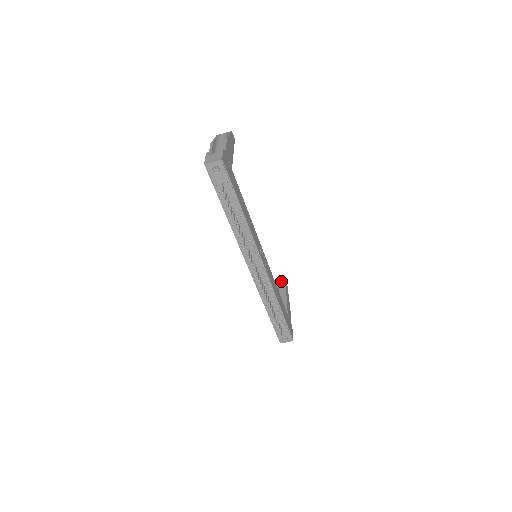
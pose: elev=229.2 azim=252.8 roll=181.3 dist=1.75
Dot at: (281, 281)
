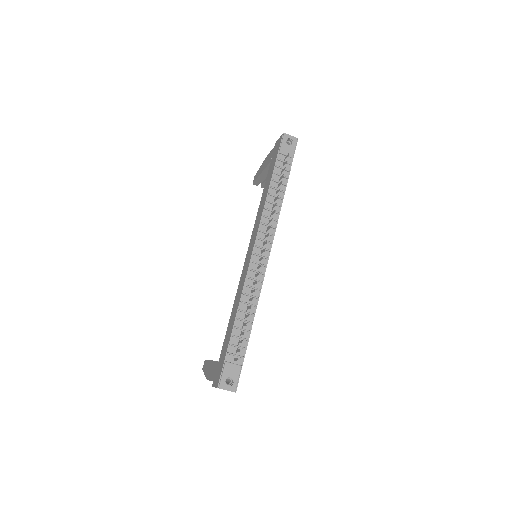
Dot at: occluded
